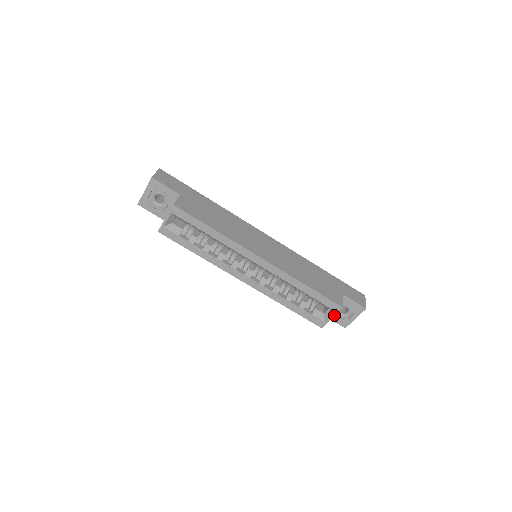
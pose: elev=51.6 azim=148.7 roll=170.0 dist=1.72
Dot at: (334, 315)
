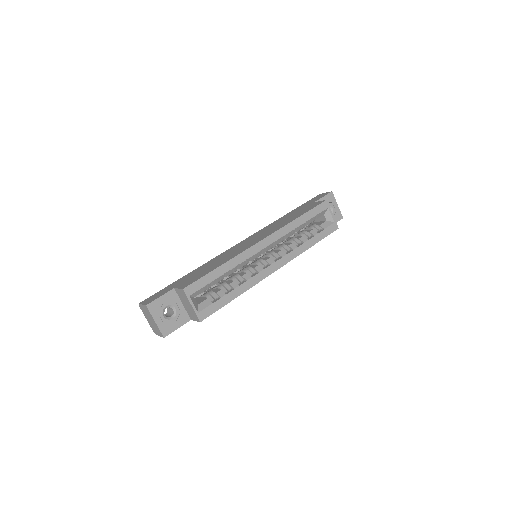
Dot at: (331, 211)
